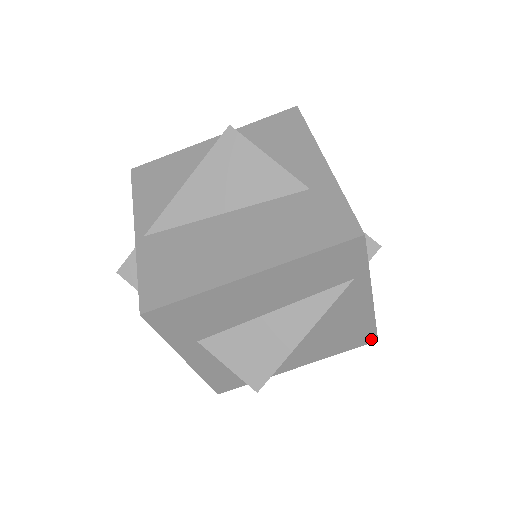
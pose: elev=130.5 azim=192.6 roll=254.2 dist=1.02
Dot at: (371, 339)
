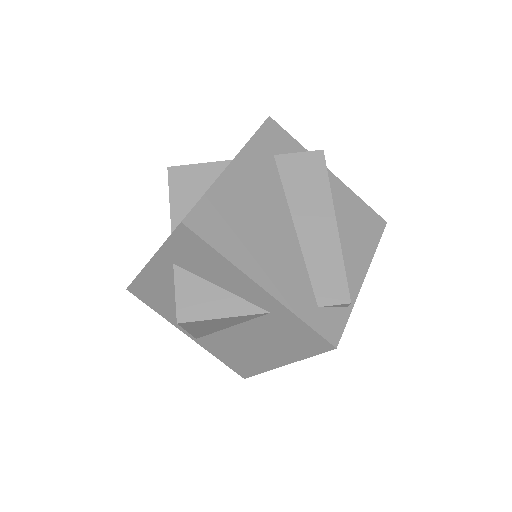
Dot at: occluded
